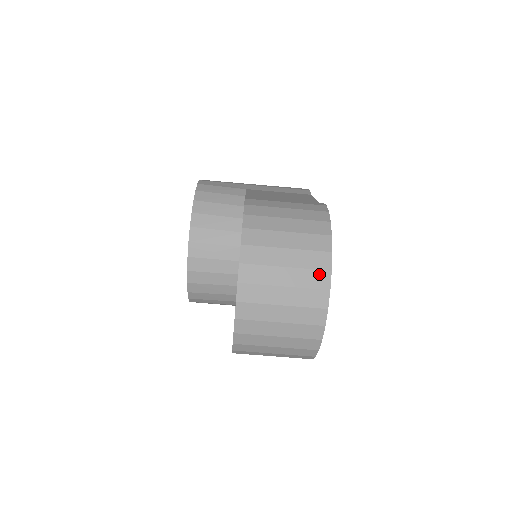
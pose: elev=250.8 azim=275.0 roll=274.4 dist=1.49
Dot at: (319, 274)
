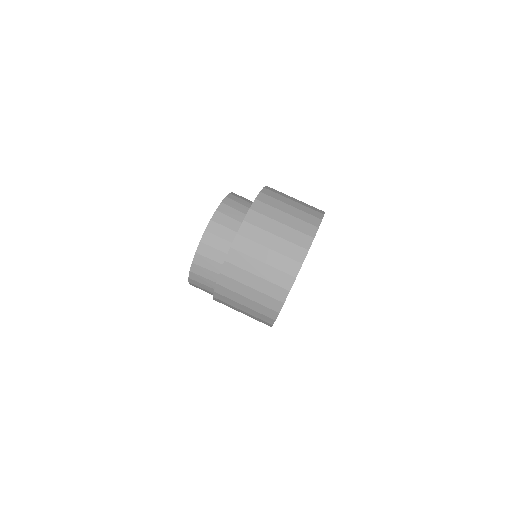
Dot at: (304, 237)
